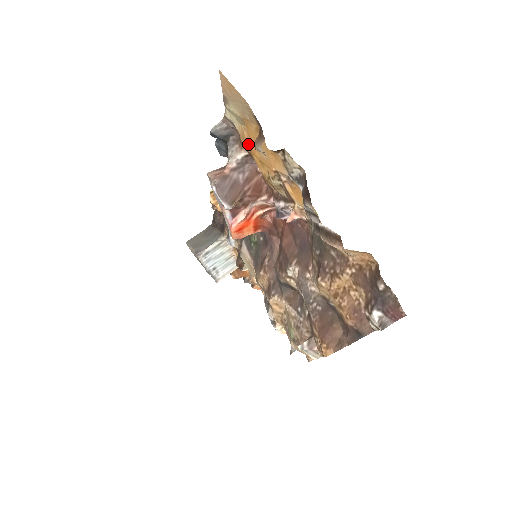
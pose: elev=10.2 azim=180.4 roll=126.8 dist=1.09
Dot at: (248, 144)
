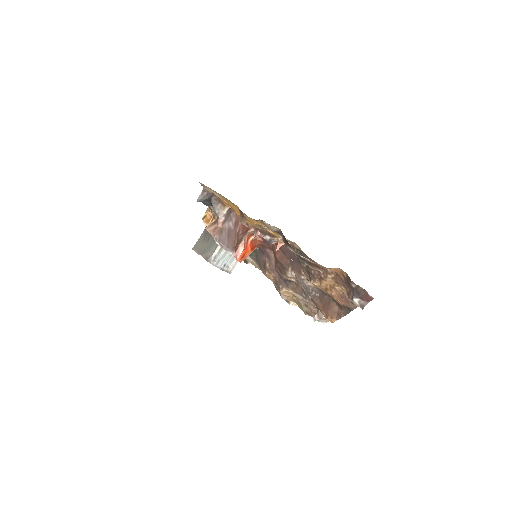
Dot at: (229, 206)
